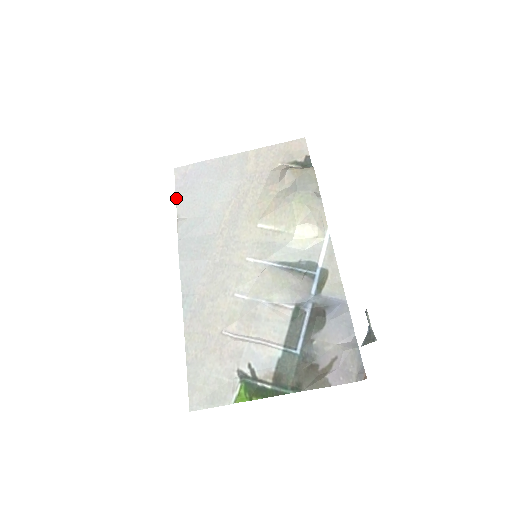
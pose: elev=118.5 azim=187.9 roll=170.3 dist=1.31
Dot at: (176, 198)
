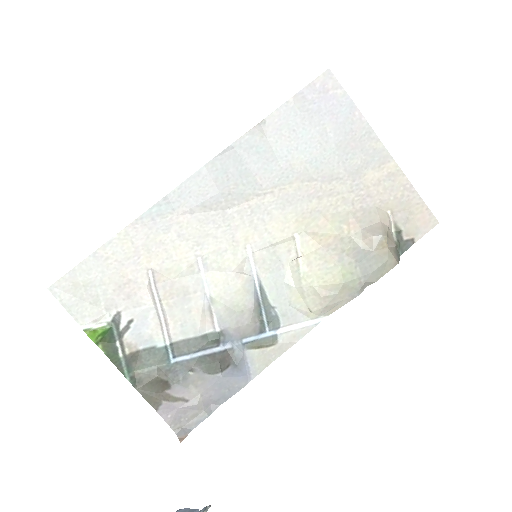
Dot at: (287, 102)
